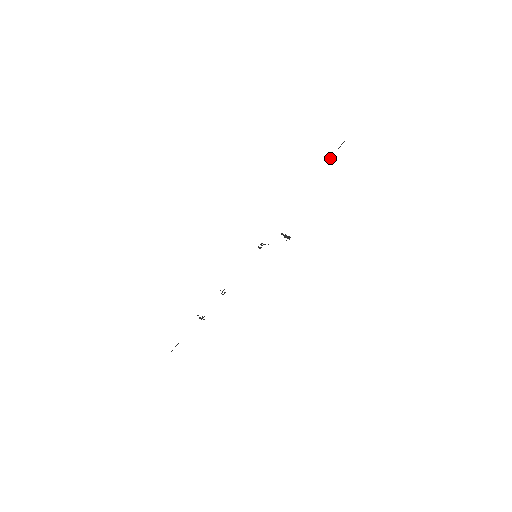
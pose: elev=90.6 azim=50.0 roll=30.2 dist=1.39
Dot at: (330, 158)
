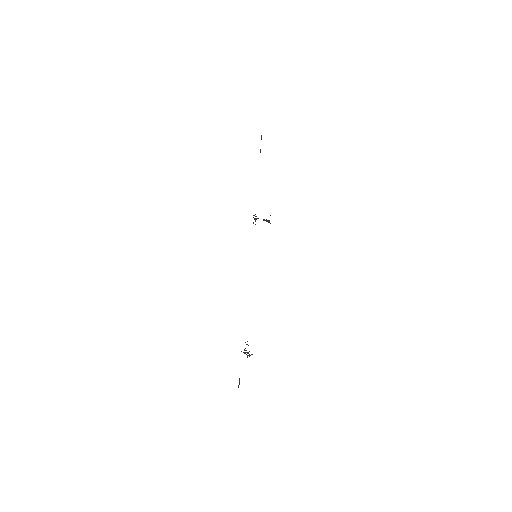
Dot at: occluded
